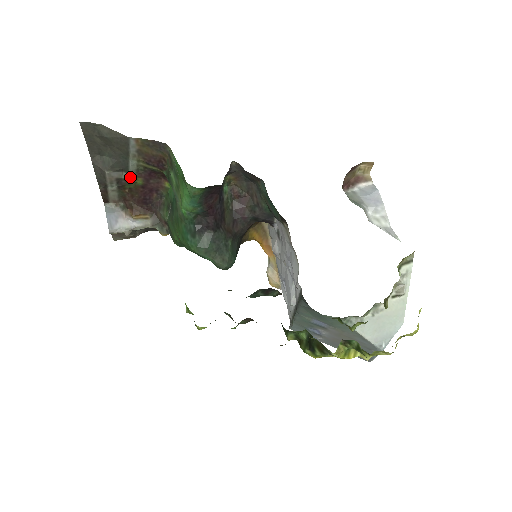
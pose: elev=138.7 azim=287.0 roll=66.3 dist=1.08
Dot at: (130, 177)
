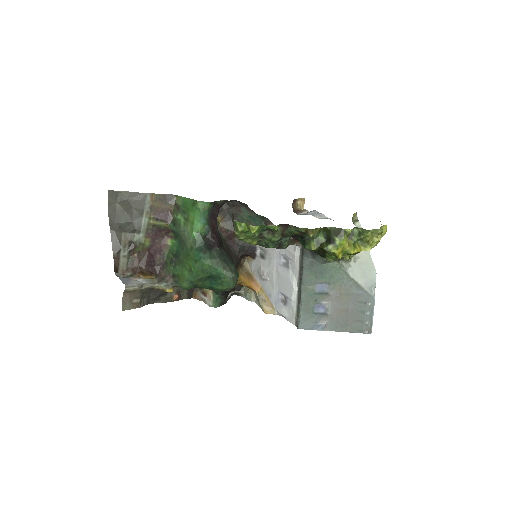
Dot at: (140, 238)
